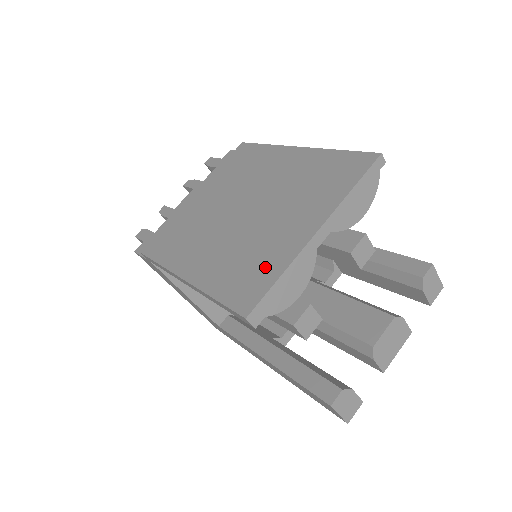
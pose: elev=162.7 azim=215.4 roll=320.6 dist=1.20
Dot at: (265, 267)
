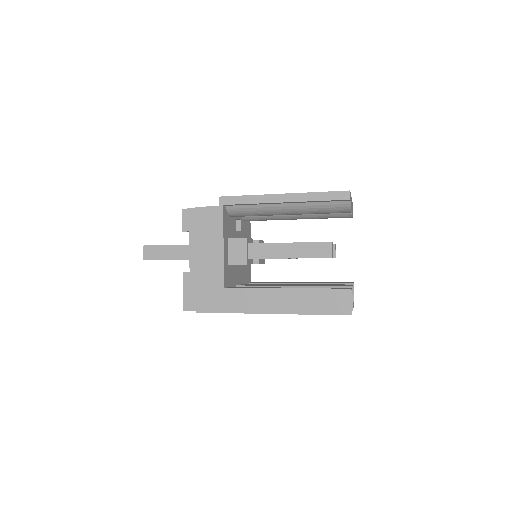
Dot at: occluded
